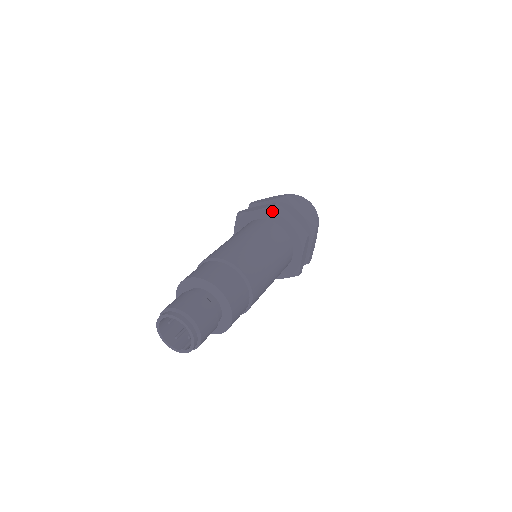
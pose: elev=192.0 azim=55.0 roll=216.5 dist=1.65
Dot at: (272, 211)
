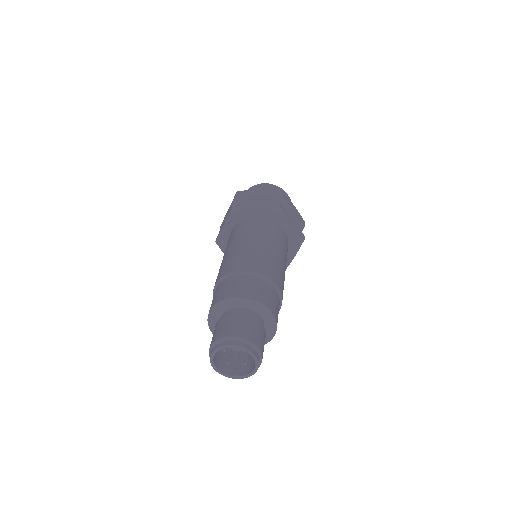
Dot at: (276, 211)
